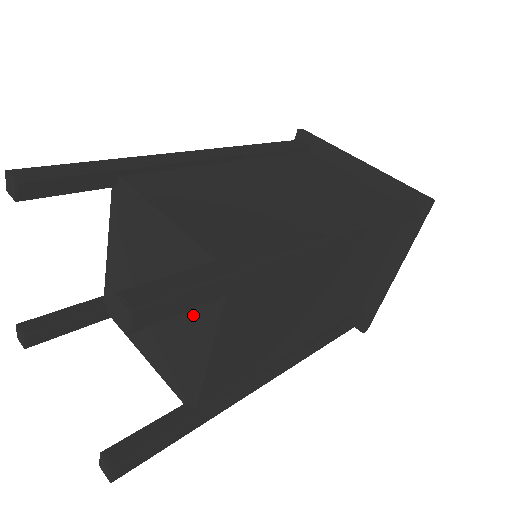
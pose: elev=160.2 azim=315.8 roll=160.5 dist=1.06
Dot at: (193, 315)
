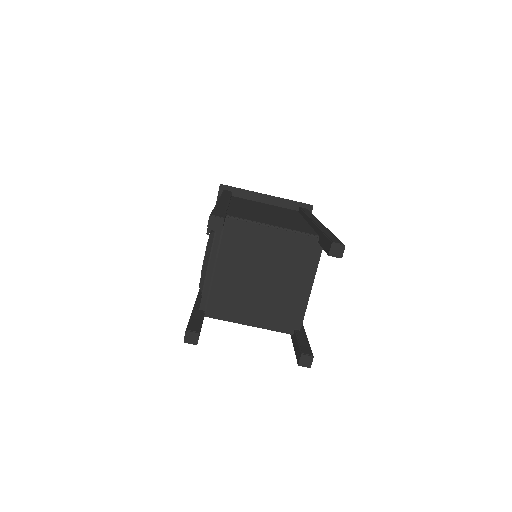
Dot at: (299, 272)
